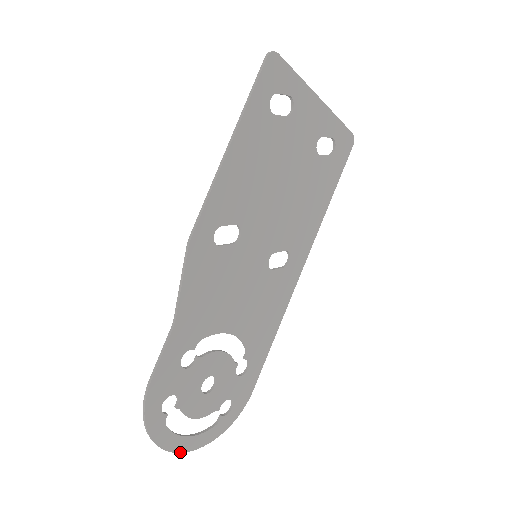
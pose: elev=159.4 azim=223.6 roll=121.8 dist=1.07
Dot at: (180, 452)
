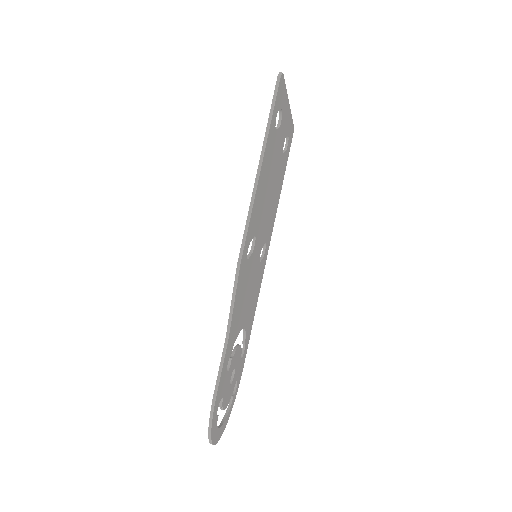
Dot at: (218, 440)
